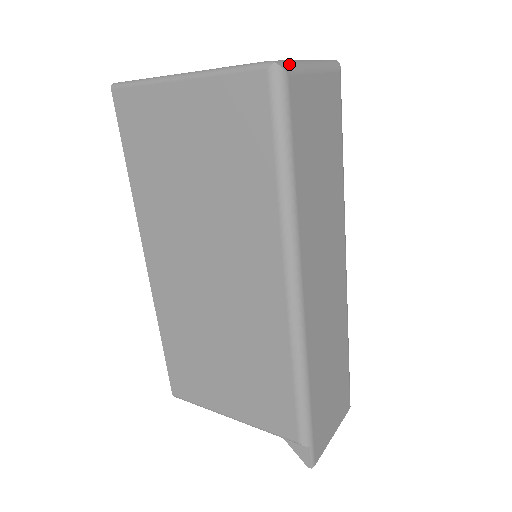
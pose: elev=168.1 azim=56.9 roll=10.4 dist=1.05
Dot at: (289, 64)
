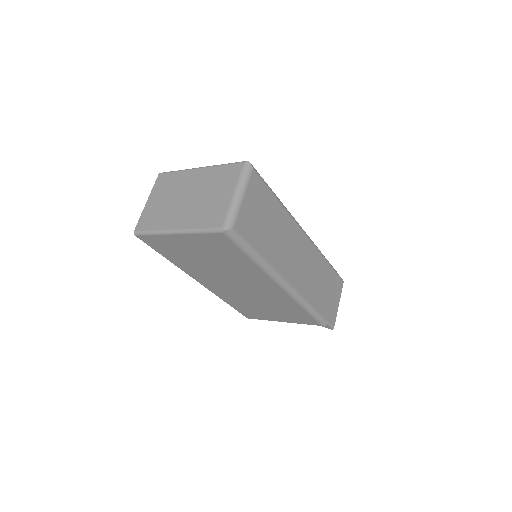
Dot at: (230, 219)
